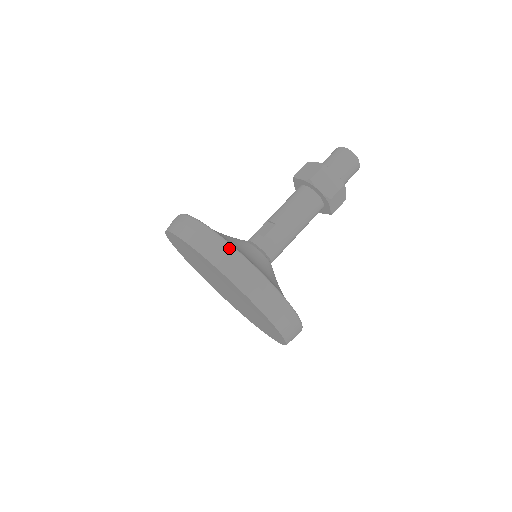
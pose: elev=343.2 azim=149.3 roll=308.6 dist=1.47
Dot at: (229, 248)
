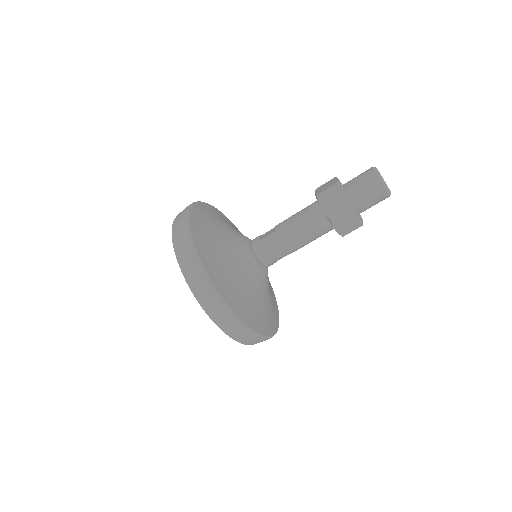
Dot at: (188, 239)
